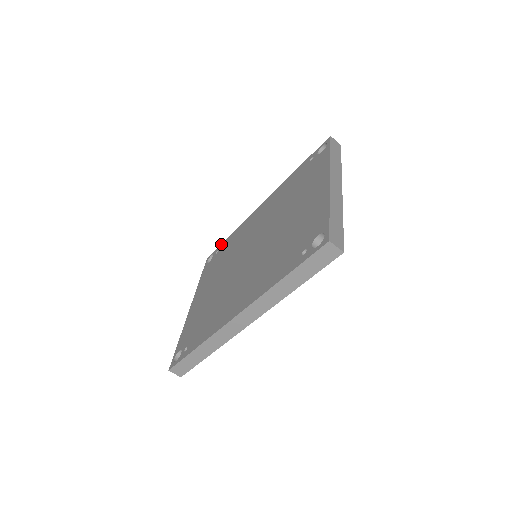
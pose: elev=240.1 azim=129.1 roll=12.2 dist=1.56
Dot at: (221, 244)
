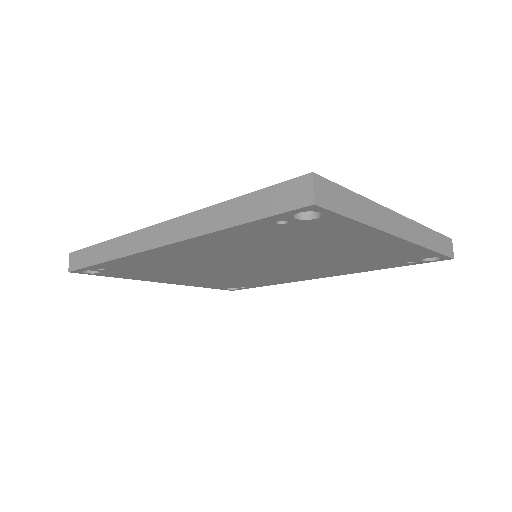
Dot at: occluded
